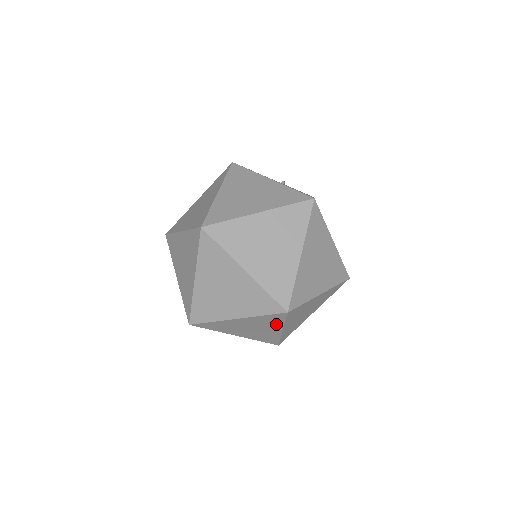
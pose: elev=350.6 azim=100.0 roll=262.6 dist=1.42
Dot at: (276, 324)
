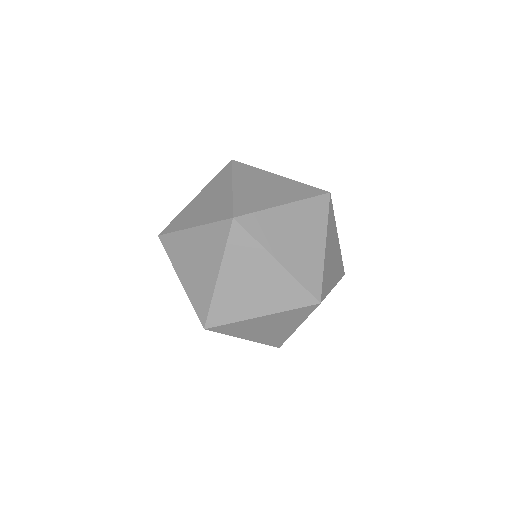
Dot at: (320, 224)
